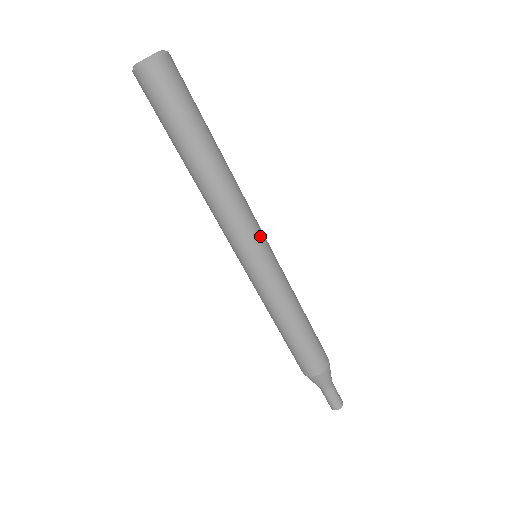
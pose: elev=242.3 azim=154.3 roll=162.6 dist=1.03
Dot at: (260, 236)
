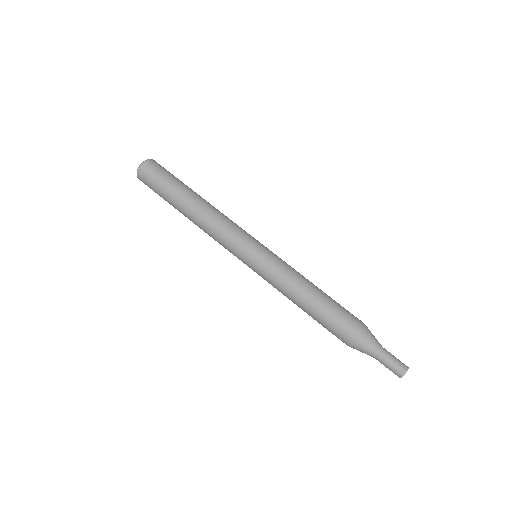
Dot at: (243, 241)
